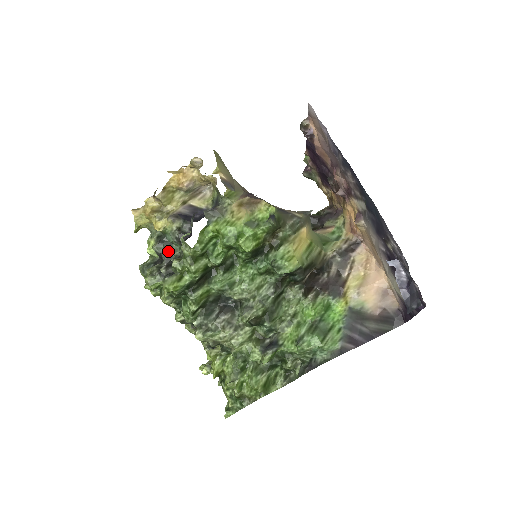
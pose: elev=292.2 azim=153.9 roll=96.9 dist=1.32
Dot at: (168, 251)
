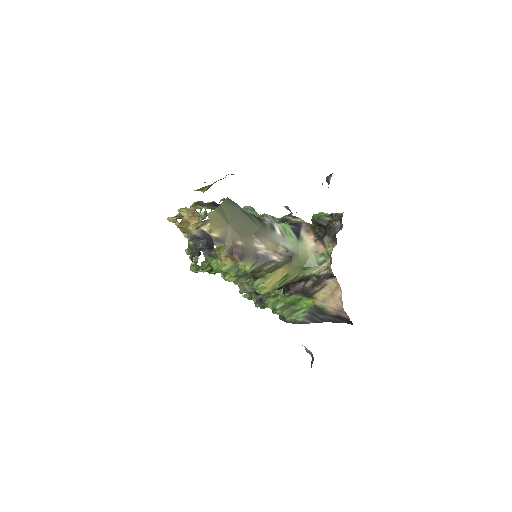
Dot at: occluded
